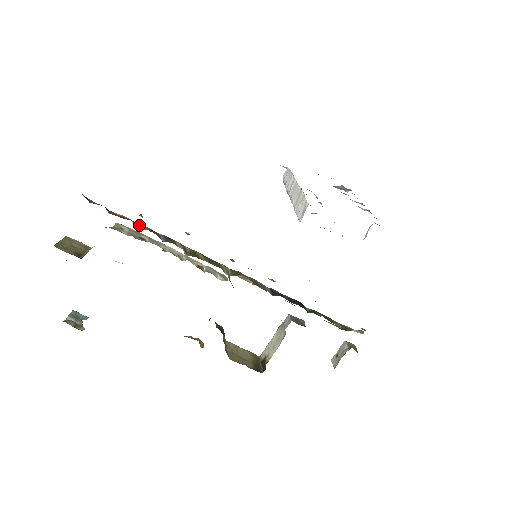
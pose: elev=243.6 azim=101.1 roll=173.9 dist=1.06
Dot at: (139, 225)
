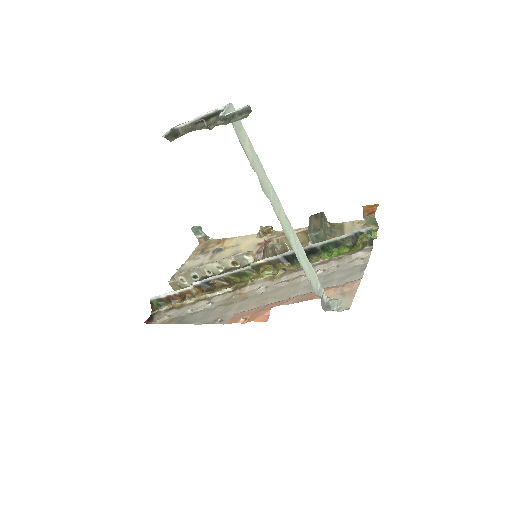
Dot at: (191, 291)
